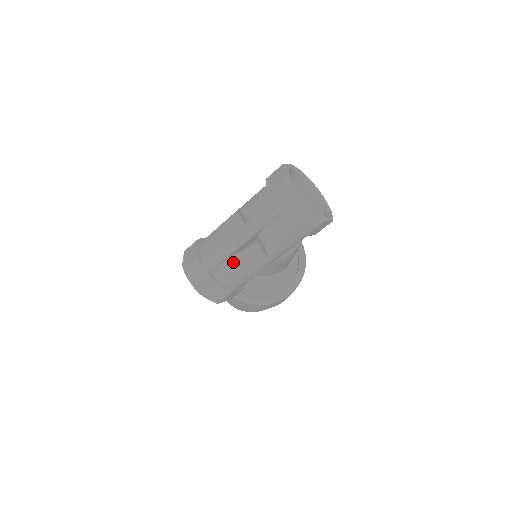
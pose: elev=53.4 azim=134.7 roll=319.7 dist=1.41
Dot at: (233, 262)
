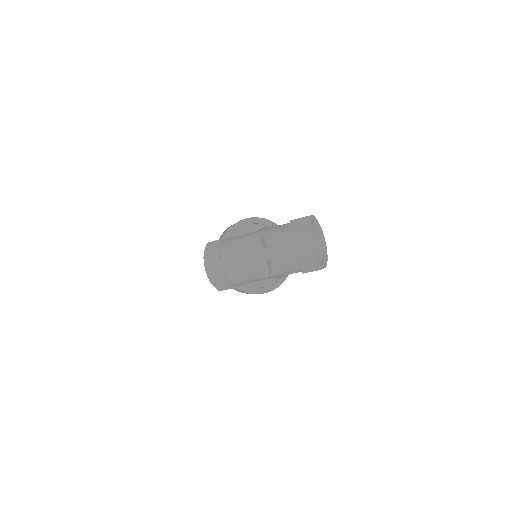
Dot at: (244, 270)
